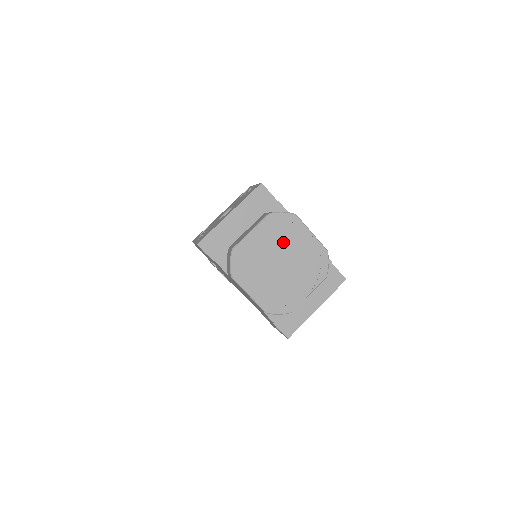
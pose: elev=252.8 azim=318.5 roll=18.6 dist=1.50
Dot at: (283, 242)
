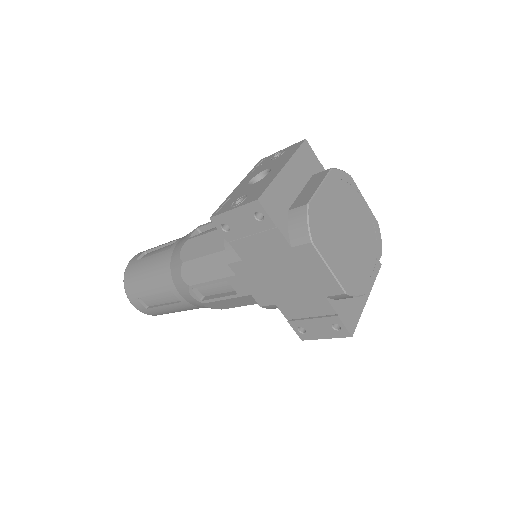
Dot at: (346, 205)
